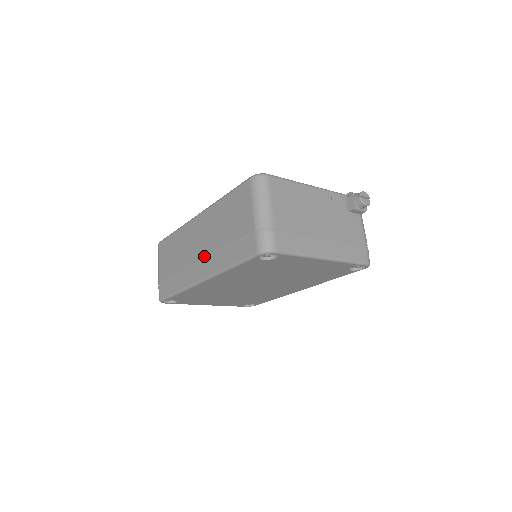
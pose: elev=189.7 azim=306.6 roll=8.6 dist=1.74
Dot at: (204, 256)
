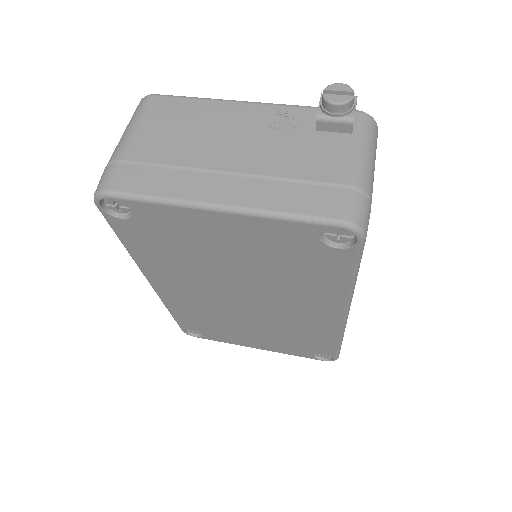
Dot at: occluded
